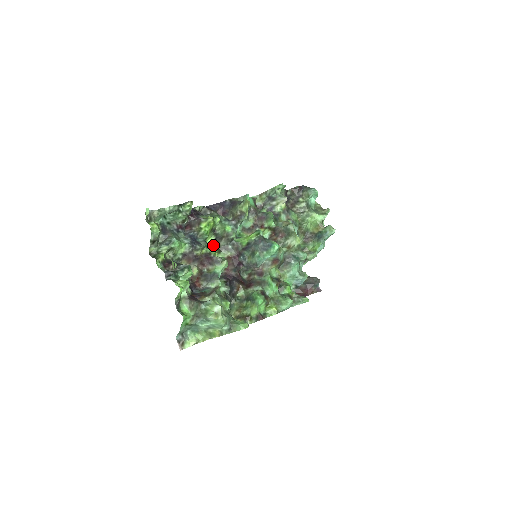
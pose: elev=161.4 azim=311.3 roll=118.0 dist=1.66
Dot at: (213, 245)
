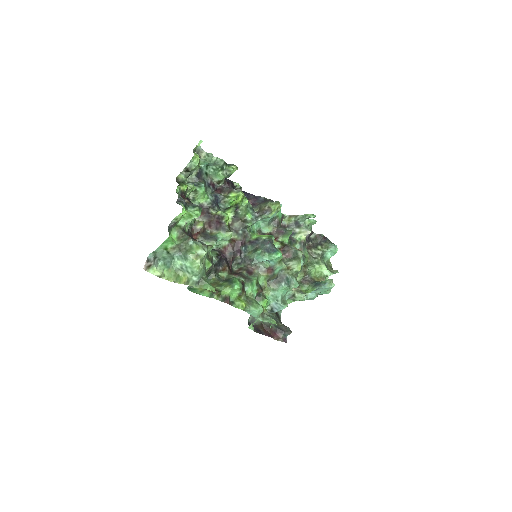
Dot at: (228, 221)
